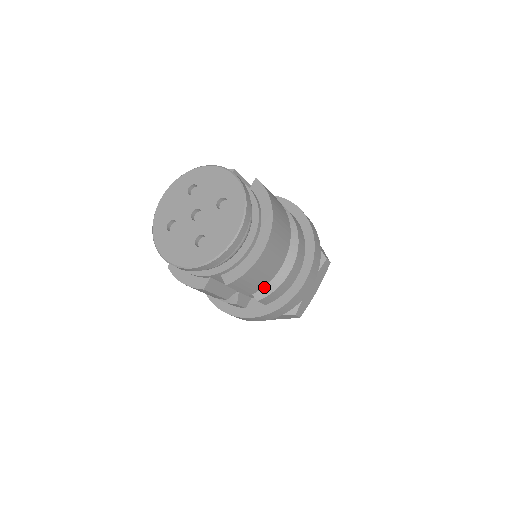
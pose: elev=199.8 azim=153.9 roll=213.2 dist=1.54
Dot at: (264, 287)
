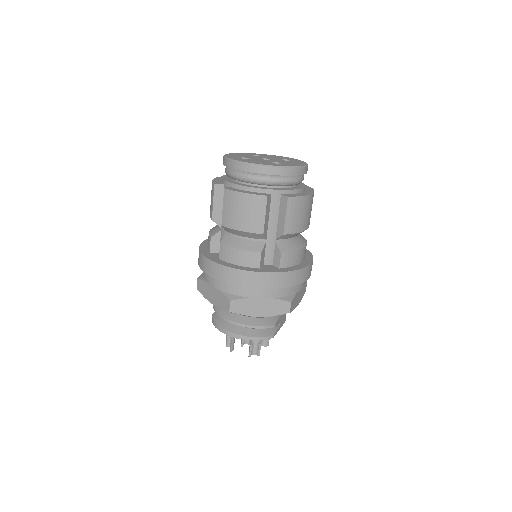
Dot at: (288, 244)
